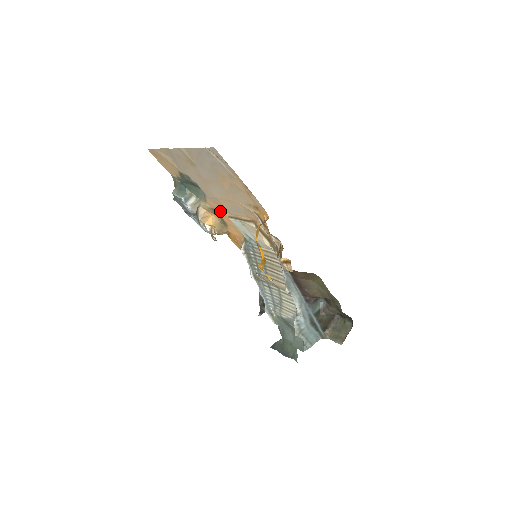
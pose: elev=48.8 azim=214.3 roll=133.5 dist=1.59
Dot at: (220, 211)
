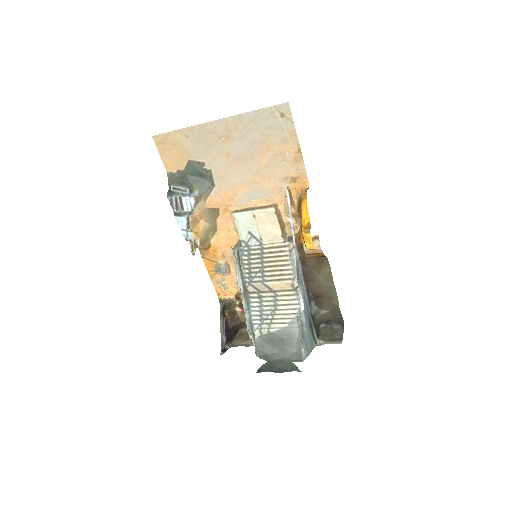
Dot at: (221, 209)
